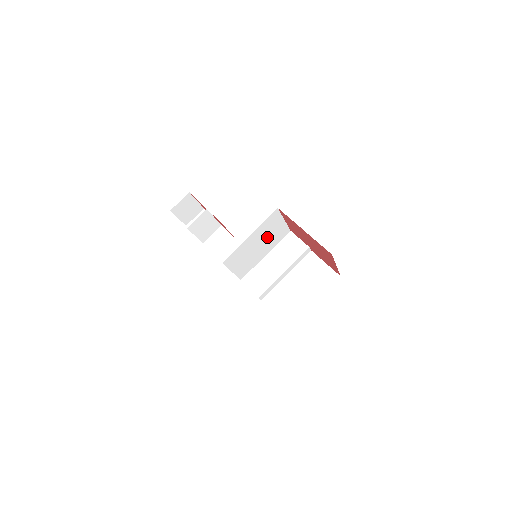
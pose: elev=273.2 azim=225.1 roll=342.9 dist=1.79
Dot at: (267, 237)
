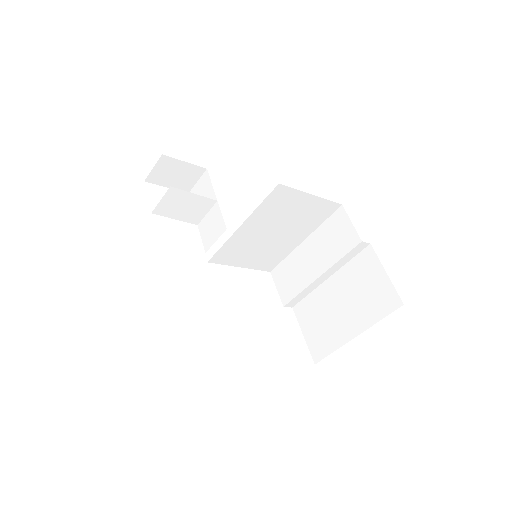
Dot at: (287, 221)
